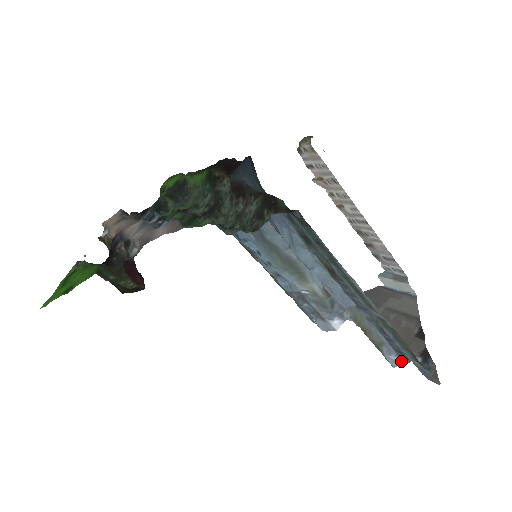
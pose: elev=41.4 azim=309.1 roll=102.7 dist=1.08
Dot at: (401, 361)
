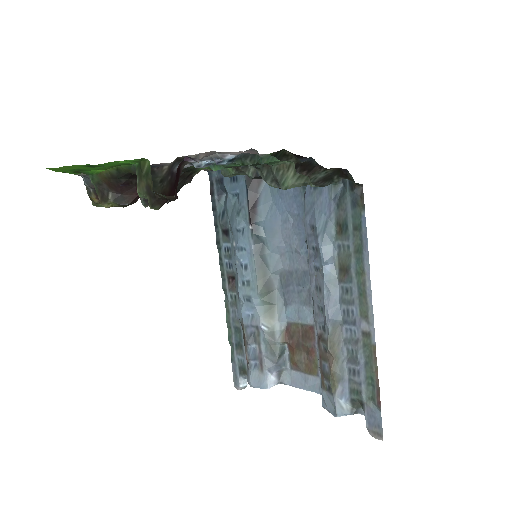
Dot at: (348, 409)
